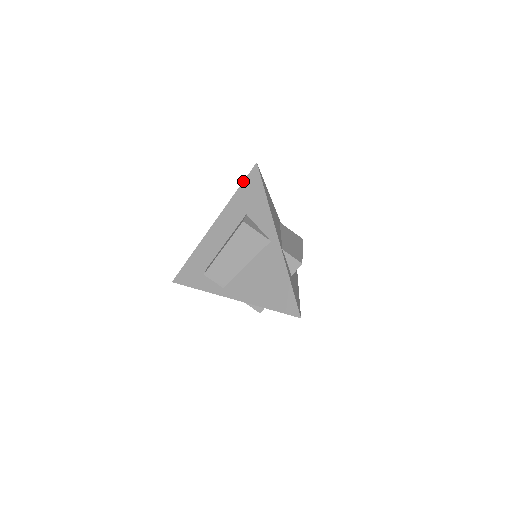
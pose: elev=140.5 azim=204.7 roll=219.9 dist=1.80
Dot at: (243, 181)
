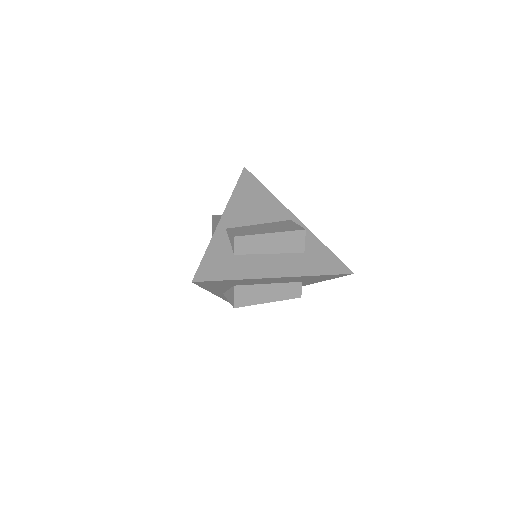
Dot at: occluded
